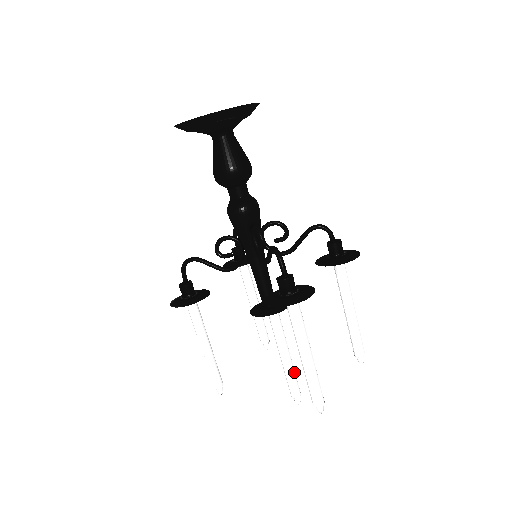
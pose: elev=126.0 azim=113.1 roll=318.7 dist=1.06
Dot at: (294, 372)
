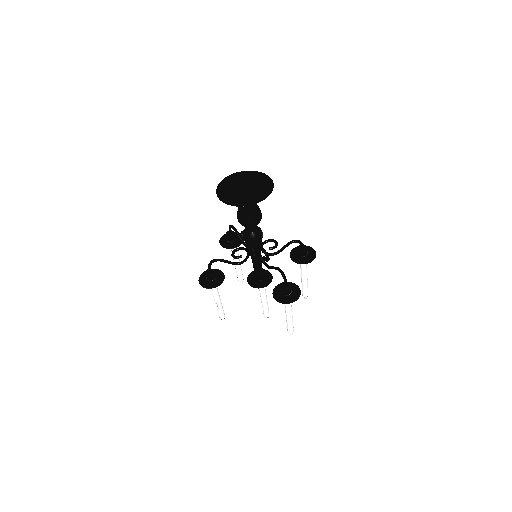
Dot at: occluded
